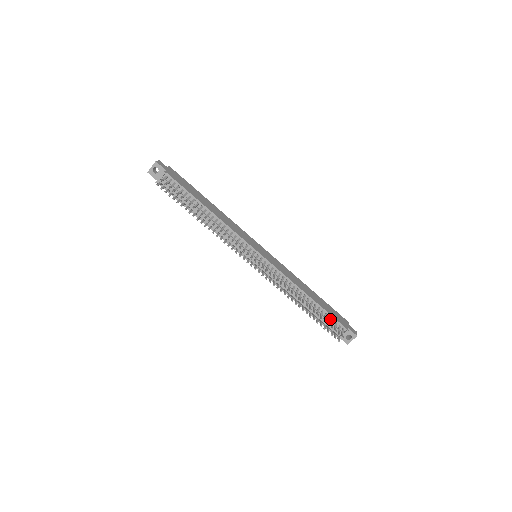
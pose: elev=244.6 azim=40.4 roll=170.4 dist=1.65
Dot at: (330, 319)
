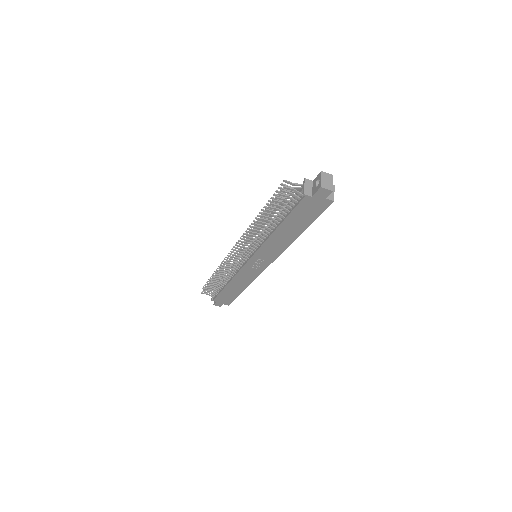
Dot at: occluded
